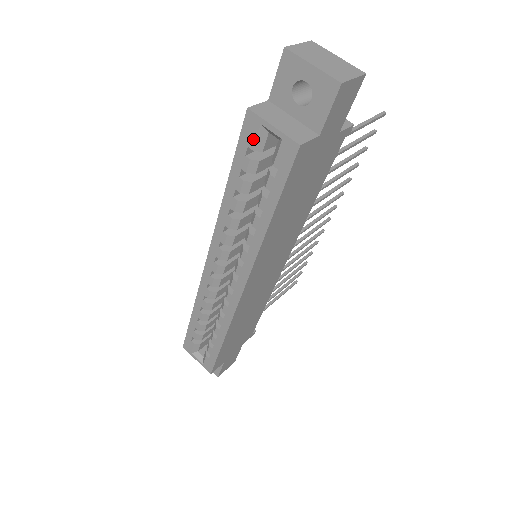
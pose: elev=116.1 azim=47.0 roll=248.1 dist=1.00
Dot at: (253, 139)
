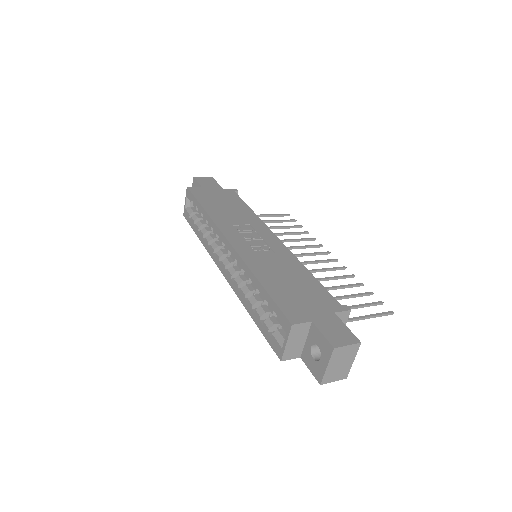
Dot at: (280, 322)
